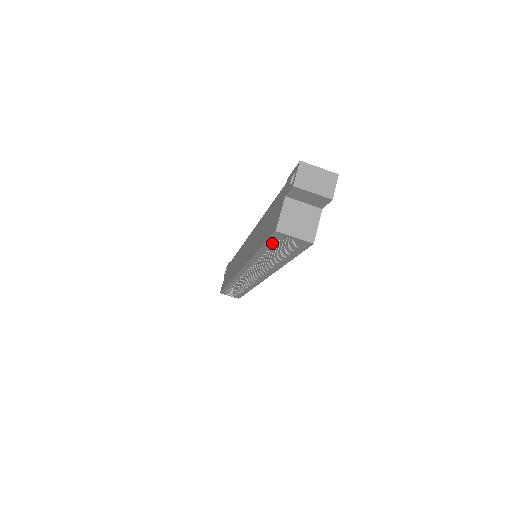
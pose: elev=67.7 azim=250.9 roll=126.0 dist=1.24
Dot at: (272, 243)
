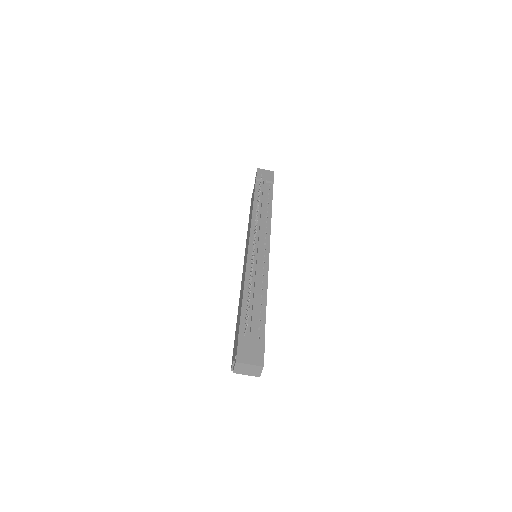
Dot at: occluded
